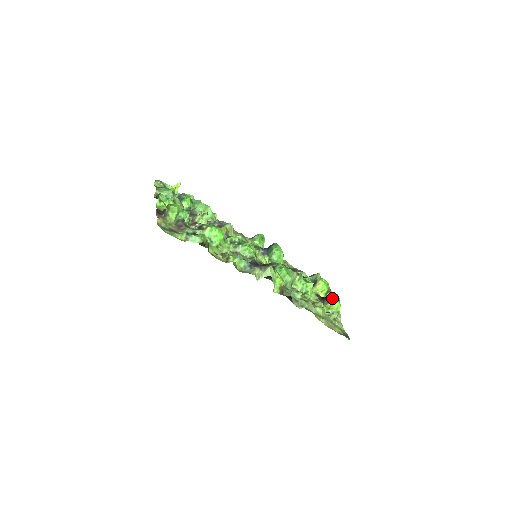
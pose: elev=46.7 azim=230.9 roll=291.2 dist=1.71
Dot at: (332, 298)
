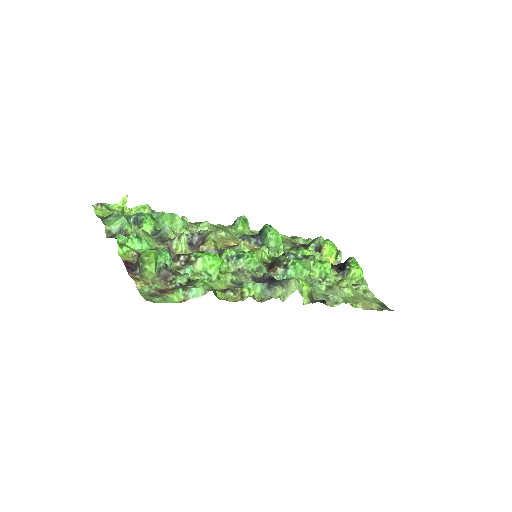
Dot at: (351, 266)
